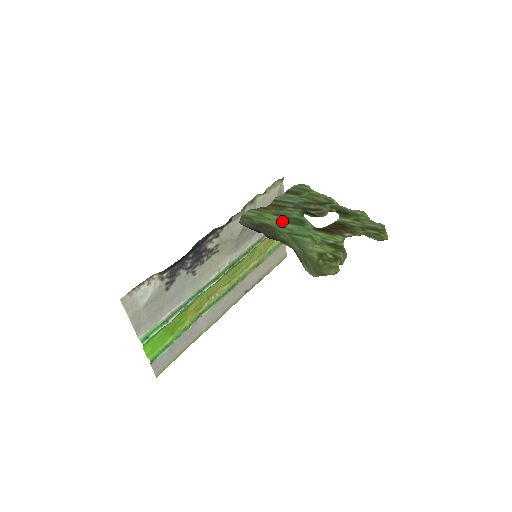
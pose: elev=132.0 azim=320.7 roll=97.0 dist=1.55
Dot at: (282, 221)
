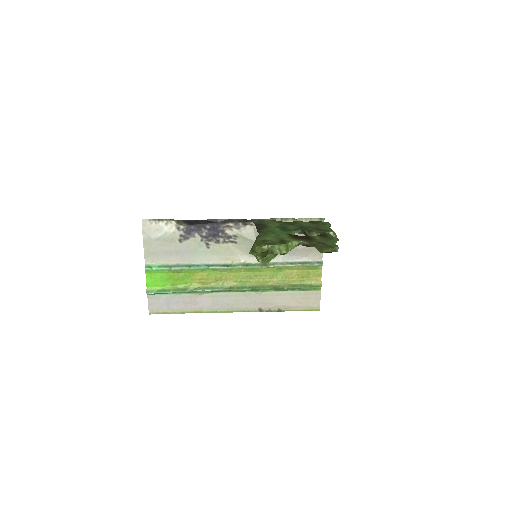
Dot at: (278, 227)
